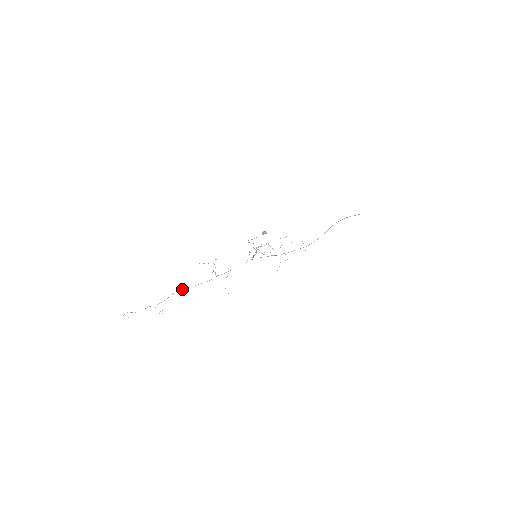
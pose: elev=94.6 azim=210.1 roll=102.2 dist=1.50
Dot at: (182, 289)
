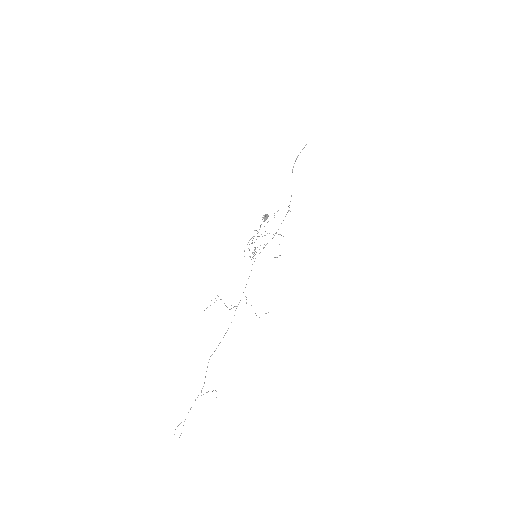
Dot at: (214, 351)
